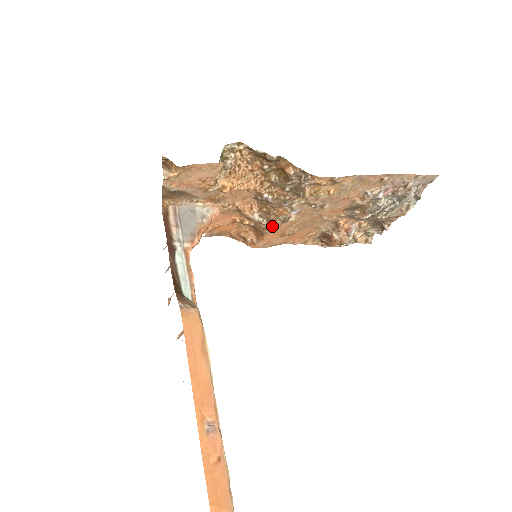
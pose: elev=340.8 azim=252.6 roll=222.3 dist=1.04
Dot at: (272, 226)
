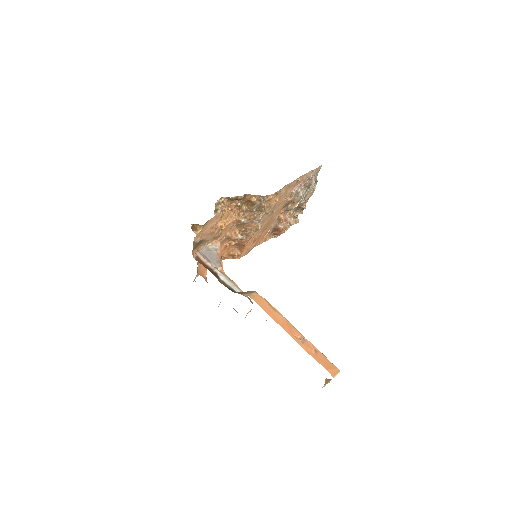
Dot at: (249, 238)
